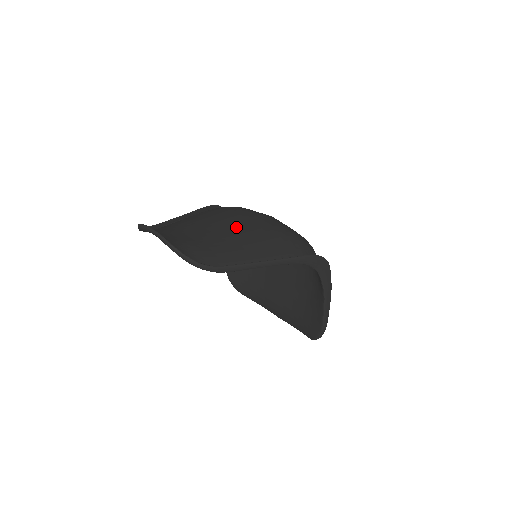
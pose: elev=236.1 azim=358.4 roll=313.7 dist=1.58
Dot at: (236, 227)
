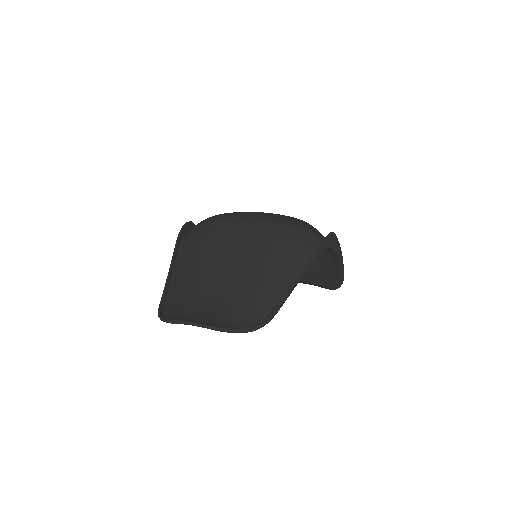
Dot at: (242, 254)
